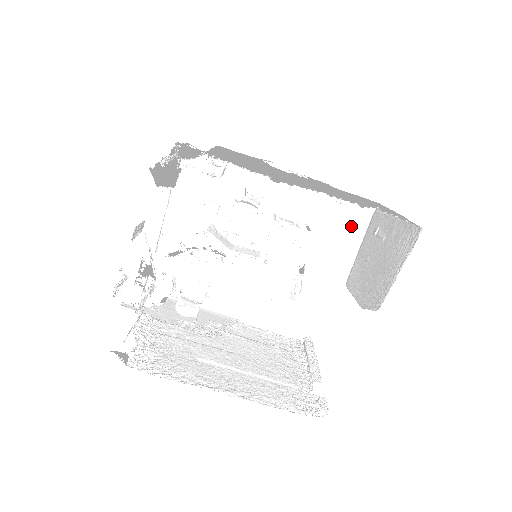
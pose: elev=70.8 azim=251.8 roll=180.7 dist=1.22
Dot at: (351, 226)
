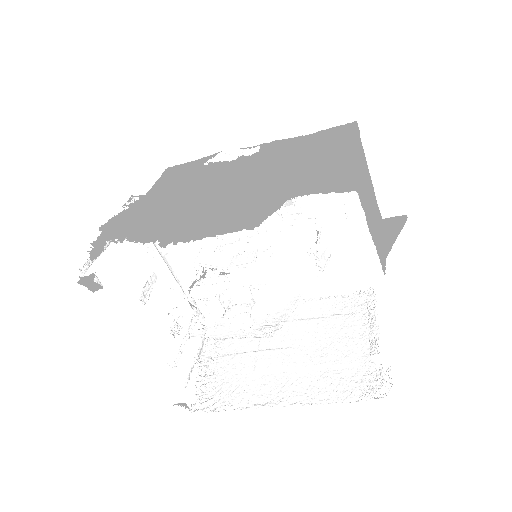
Dot at: occluded
